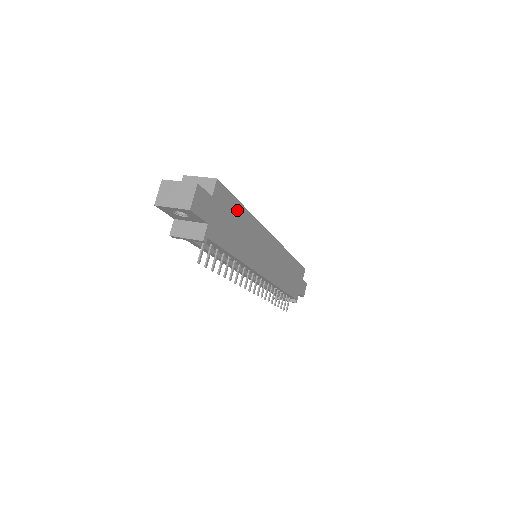
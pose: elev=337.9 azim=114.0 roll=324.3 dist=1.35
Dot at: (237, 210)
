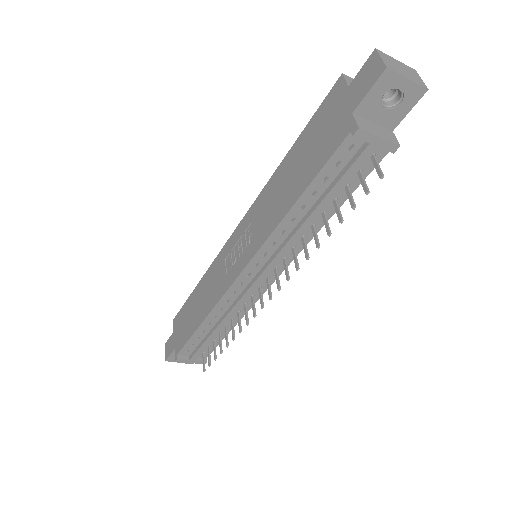
Dot at: occluded
